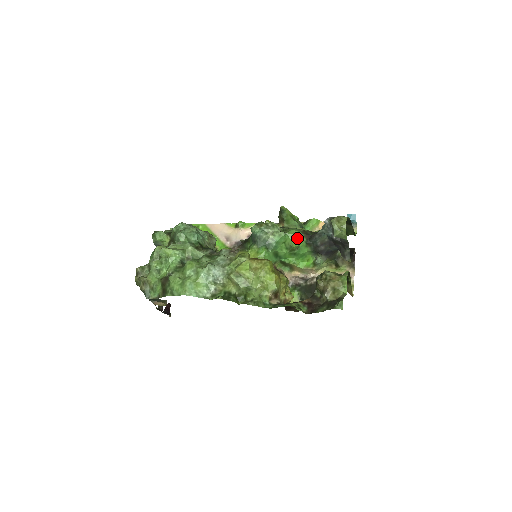
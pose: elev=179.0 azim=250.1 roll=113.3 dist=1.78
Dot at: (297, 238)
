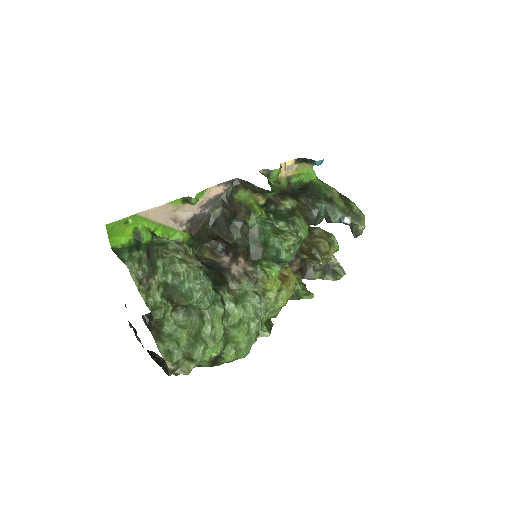
Dot at: occluded
